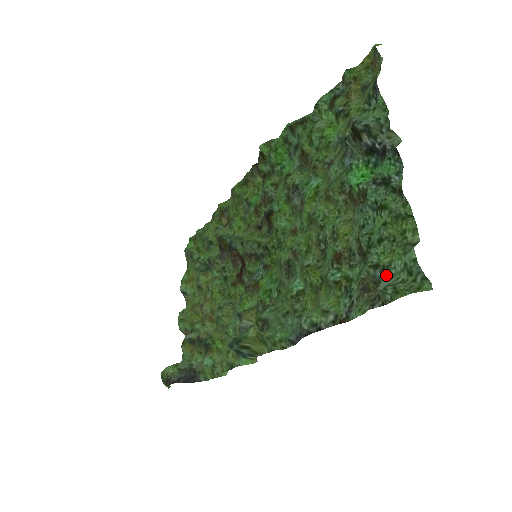
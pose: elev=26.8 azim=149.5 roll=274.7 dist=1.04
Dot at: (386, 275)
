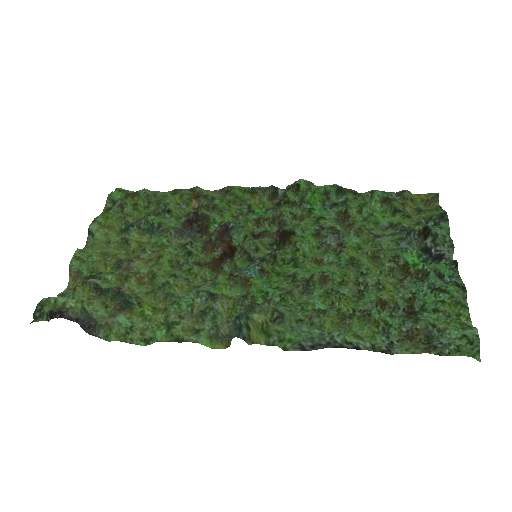
Dot at: (441, 336)
